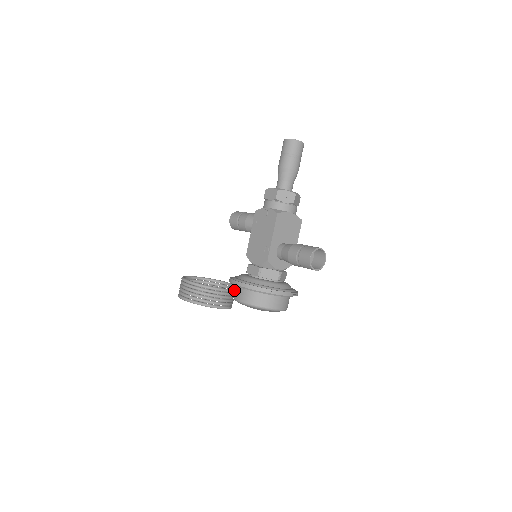
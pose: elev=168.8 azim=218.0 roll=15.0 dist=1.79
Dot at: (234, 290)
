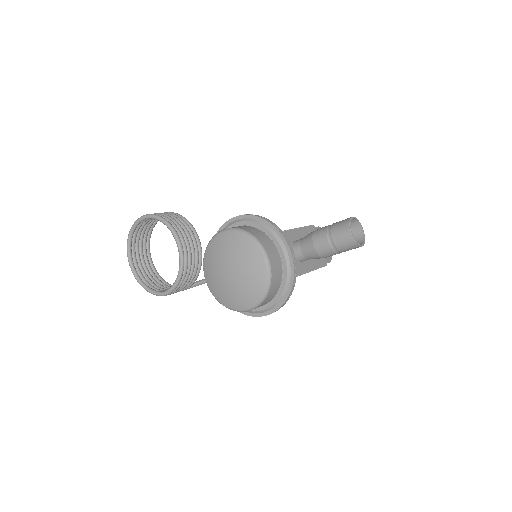
Dot at: occluded
